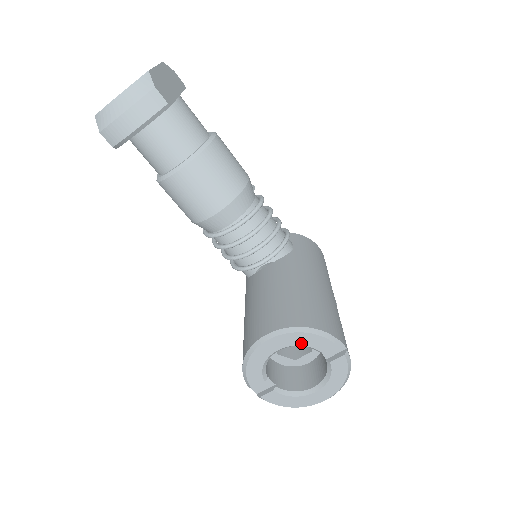
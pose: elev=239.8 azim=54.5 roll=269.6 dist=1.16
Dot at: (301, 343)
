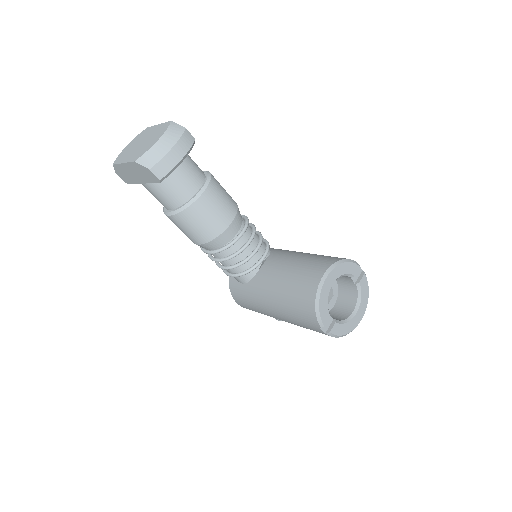
Dot at: (344, 272)
